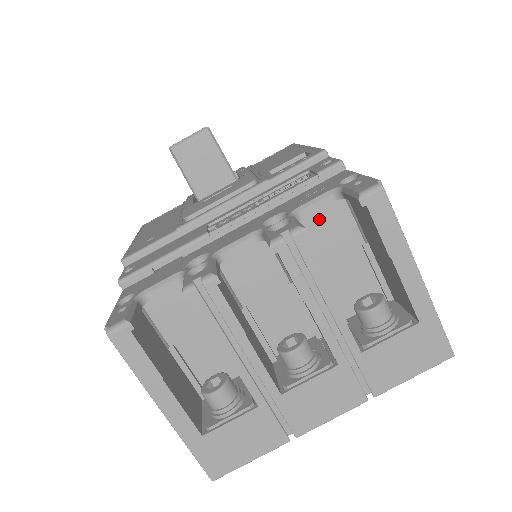
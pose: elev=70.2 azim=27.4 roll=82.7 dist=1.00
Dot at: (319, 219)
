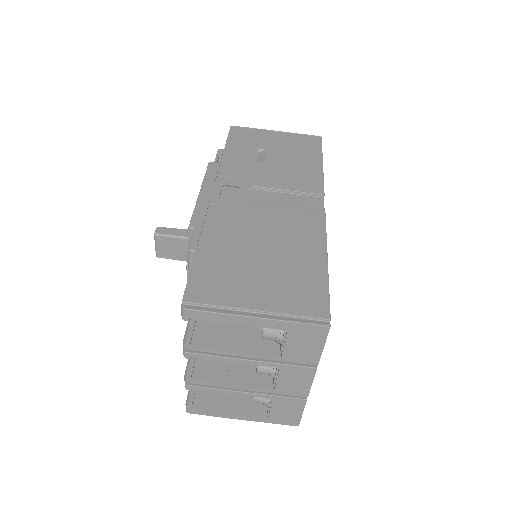
Dot at: occluded
